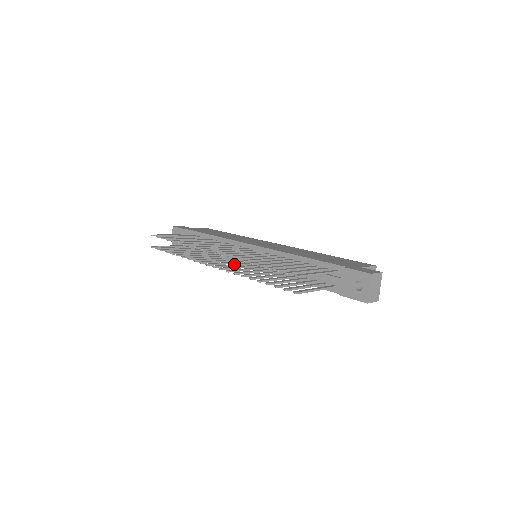
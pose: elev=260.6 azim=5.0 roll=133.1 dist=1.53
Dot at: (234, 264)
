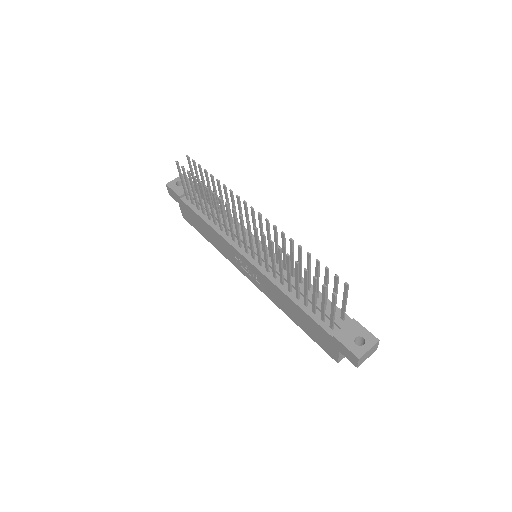
Dot at: (252, 239)
